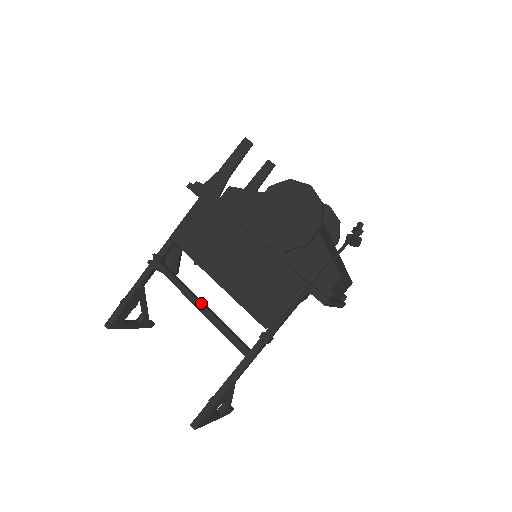
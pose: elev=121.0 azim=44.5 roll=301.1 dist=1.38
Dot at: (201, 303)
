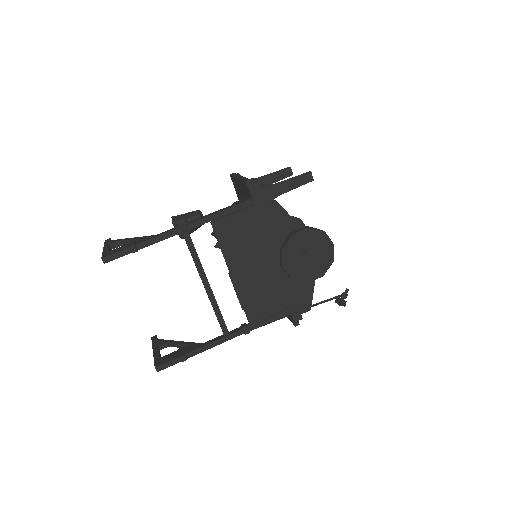
Dot at: occluded
